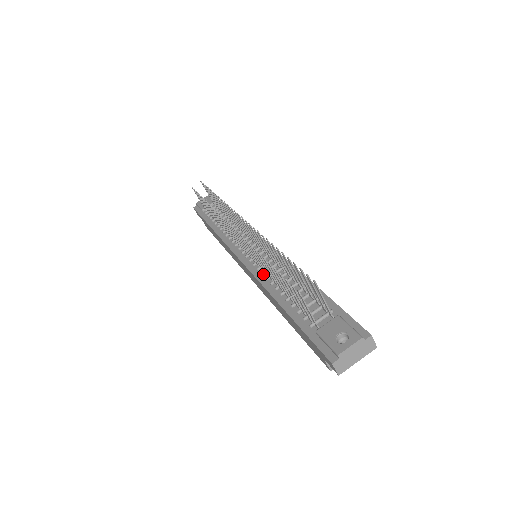
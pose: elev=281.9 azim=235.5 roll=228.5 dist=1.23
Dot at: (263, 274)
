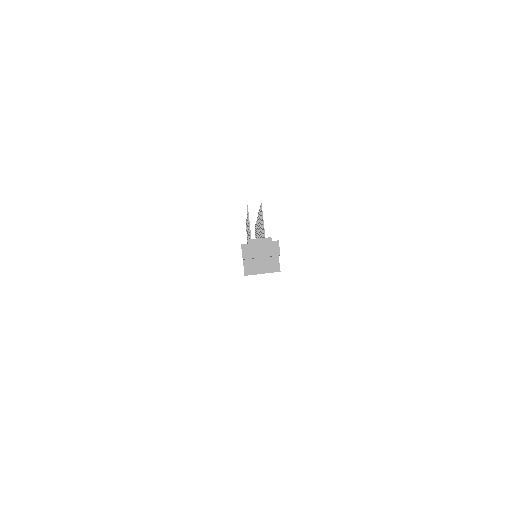
Dot at: occluded
